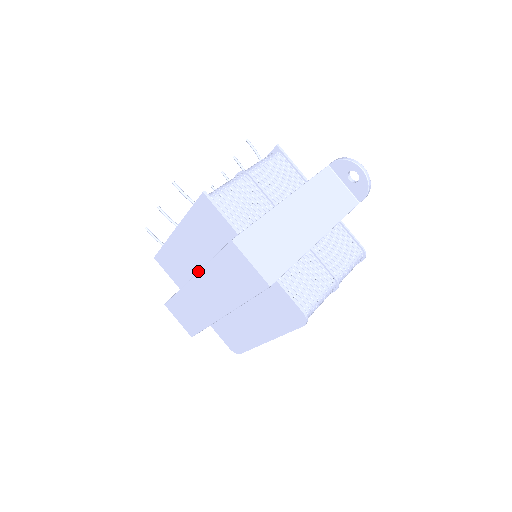
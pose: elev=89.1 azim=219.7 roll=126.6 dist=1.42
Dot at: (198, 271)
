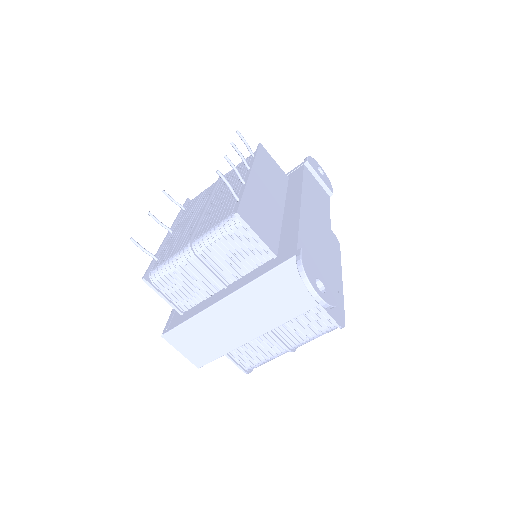
Dot at: occluded
